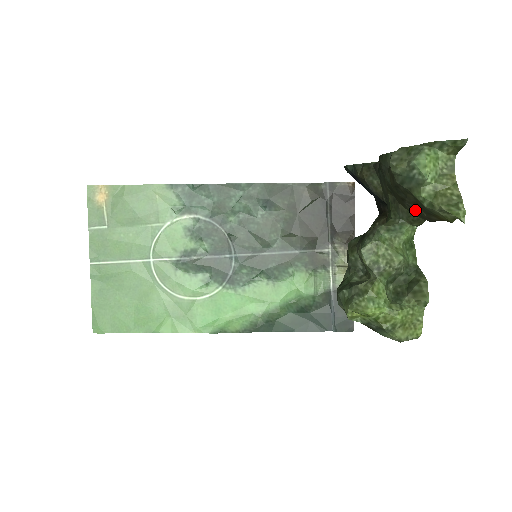
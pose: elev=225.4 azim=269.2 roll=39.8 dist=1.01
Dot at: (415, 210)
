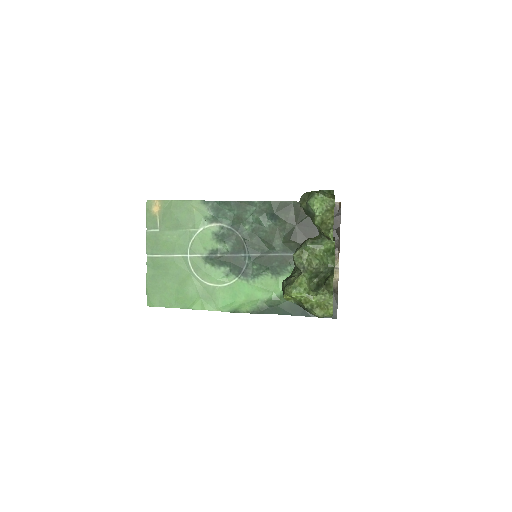
Dot at: occluded
